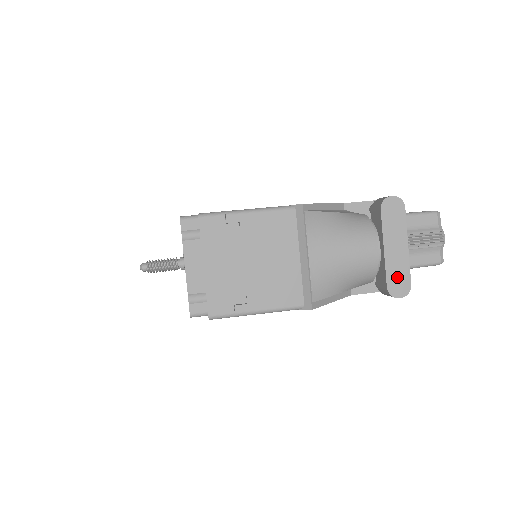
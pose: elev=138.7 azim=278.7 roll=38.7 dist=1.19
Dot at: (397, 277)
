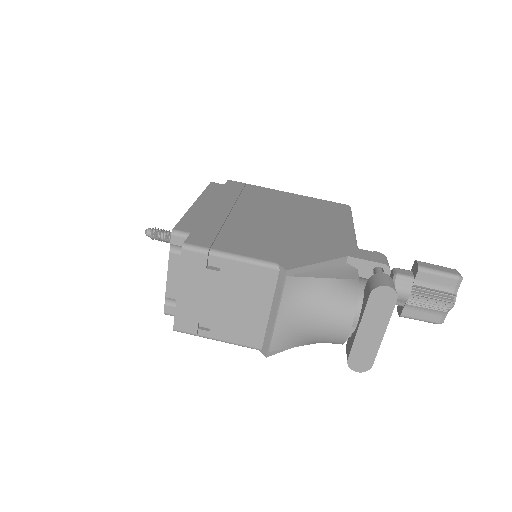
Dot at: (361, 355)
